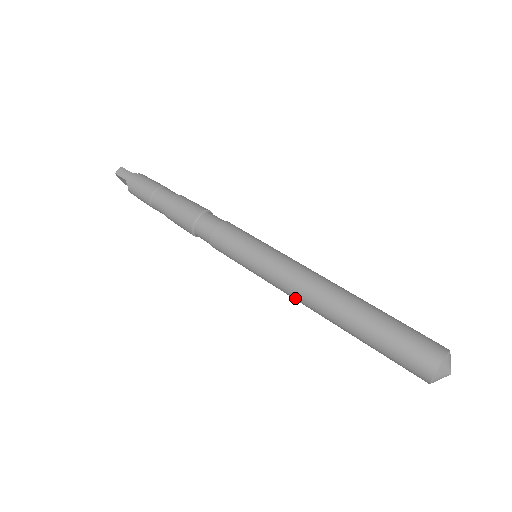
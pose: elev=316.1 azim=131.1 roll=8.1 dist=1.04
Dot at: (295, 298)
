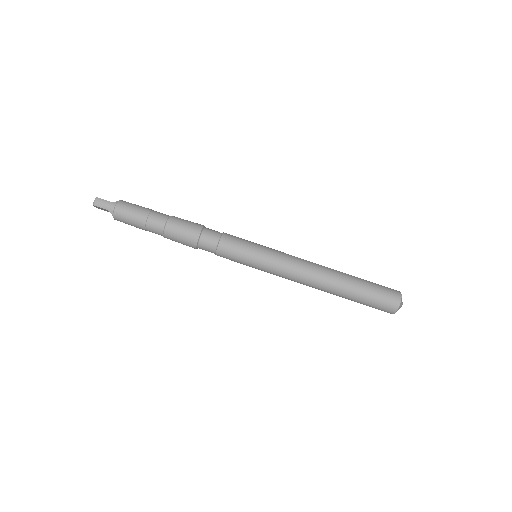
Dot at: (297, 282)
